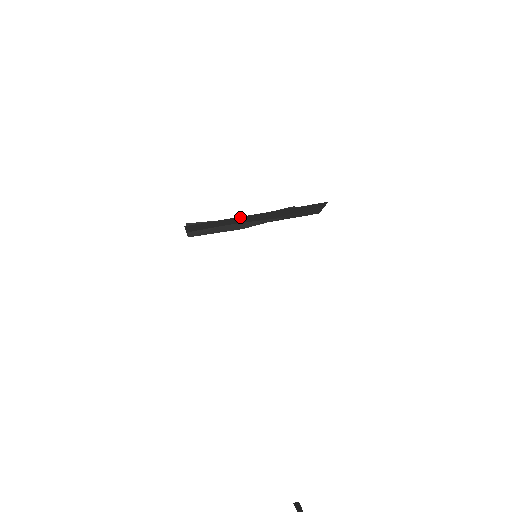
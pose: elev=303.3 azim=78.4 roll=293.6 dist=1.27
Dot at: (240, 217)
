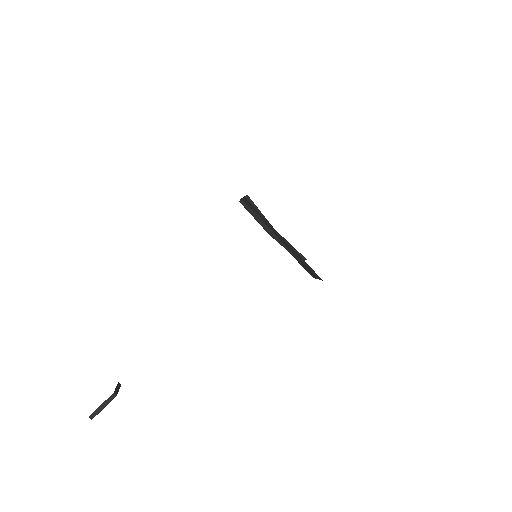
Dot at: occluded
